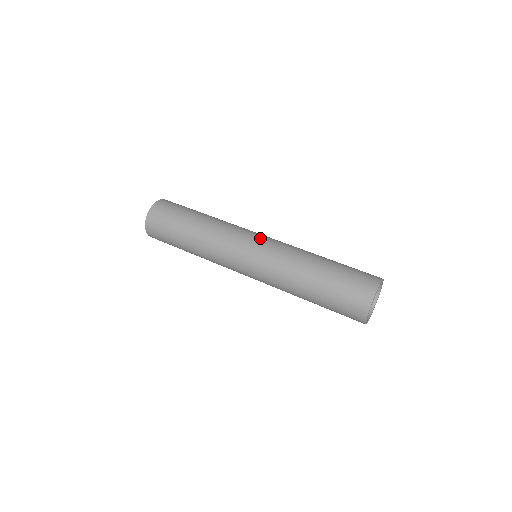
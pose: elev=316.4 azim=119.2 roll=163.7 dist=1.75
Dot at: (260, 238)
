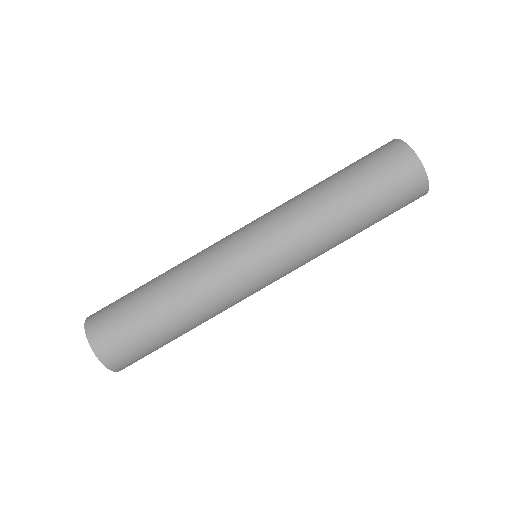
Dot at: (265, 265)
